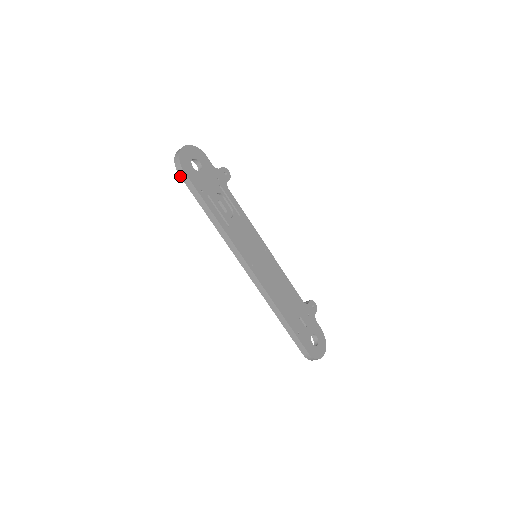
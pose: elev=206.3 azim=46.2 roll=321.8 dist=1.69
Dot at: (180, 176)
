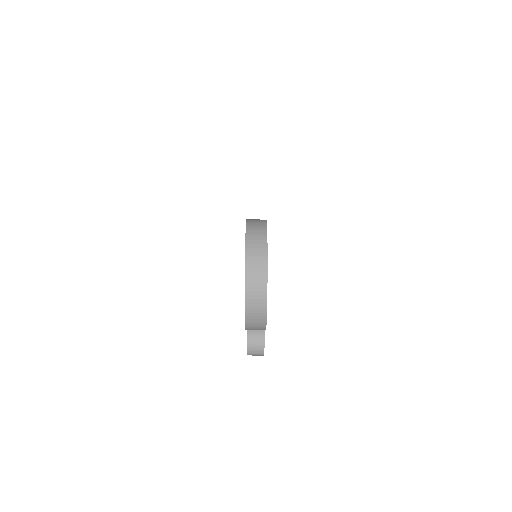
Dot at: occluded
